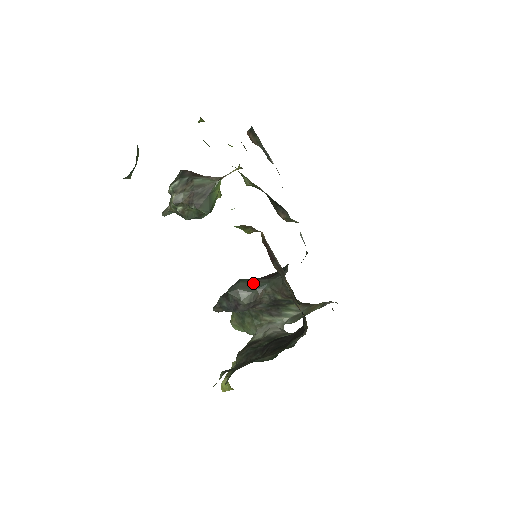
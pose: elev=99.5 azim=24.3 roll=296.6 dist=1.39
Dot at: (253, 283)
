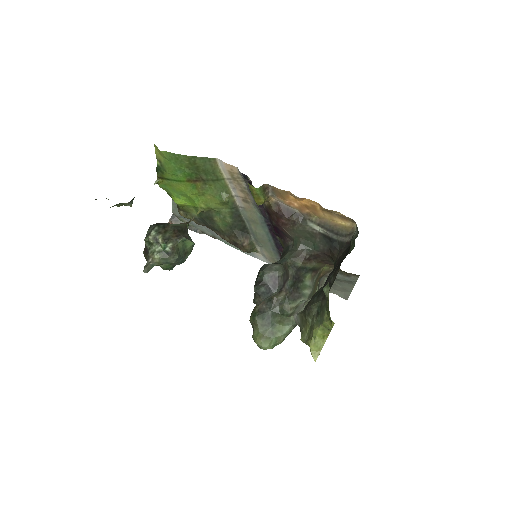
Dot at: (273, 263)
